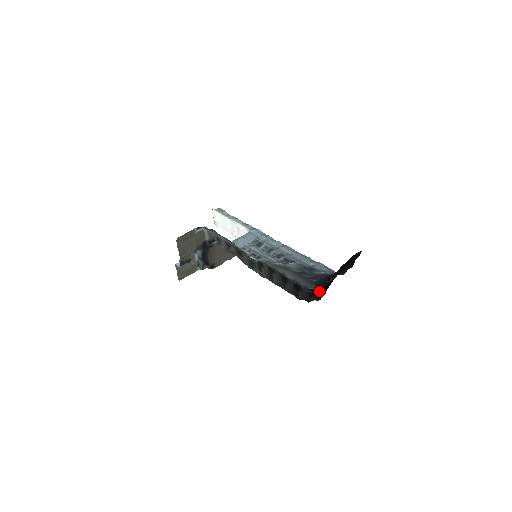
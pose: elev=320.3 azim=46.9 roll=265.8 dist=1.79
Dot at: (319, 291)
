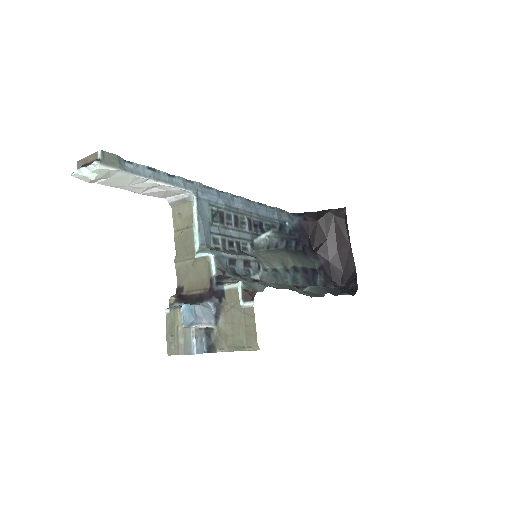
Dot at: (353, 286)
